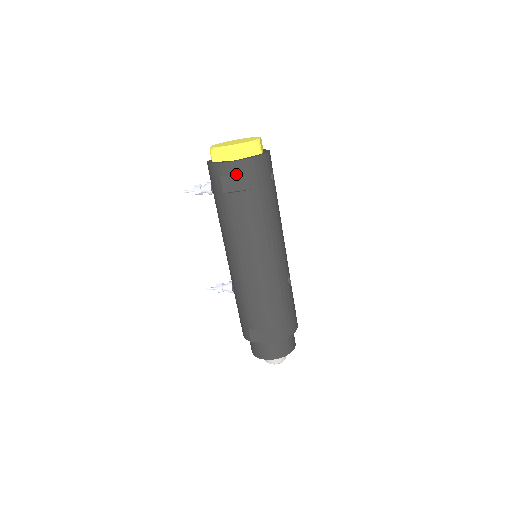
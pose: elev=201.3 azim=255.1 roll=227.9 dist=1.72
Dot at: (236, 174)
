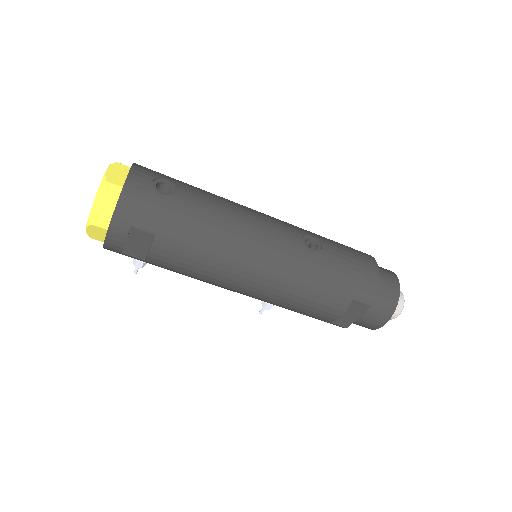
Dot at: (125, 240)
